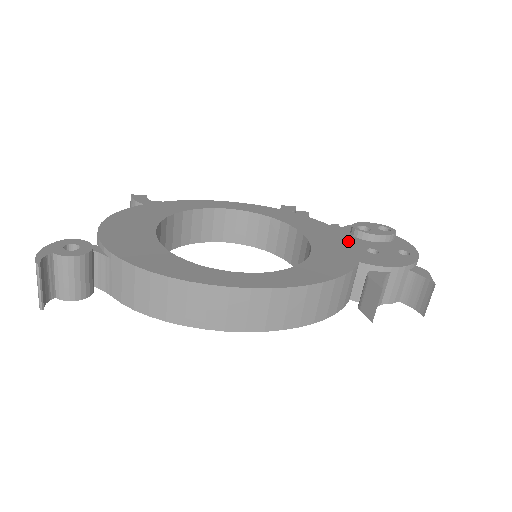
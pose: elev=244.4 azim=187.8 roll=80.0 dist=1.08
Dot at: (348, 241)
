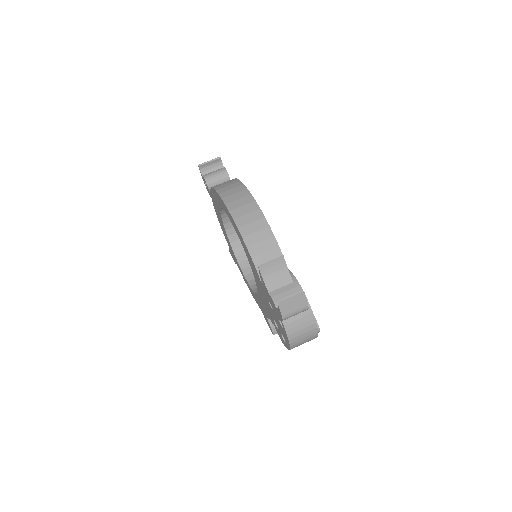
Dot at: occluded
